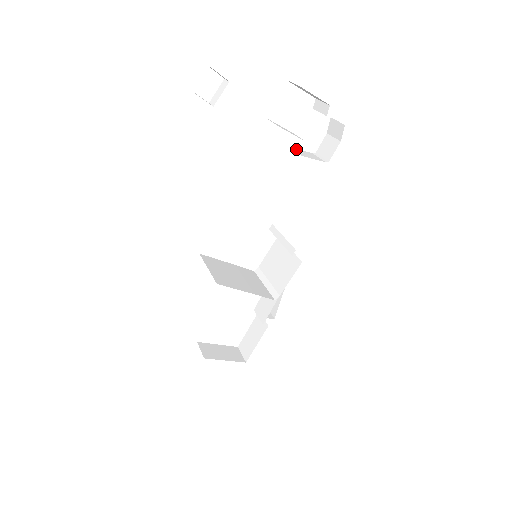
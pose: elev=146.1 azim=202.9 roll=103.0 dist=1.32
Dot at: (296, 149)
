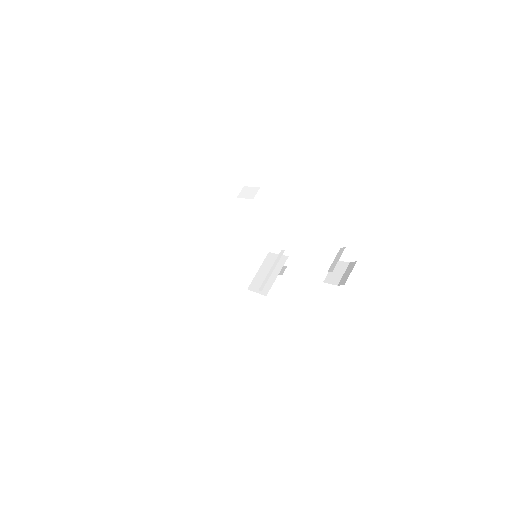
Dot at: (314, 249)
